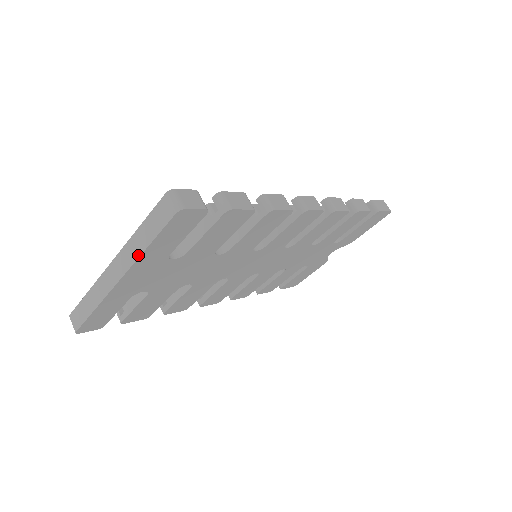
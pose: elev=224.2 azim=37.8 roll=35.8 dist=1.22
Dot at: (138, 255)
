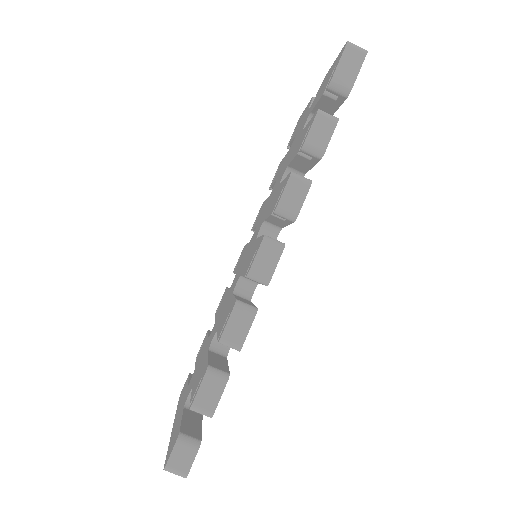
Dot at: occluded
